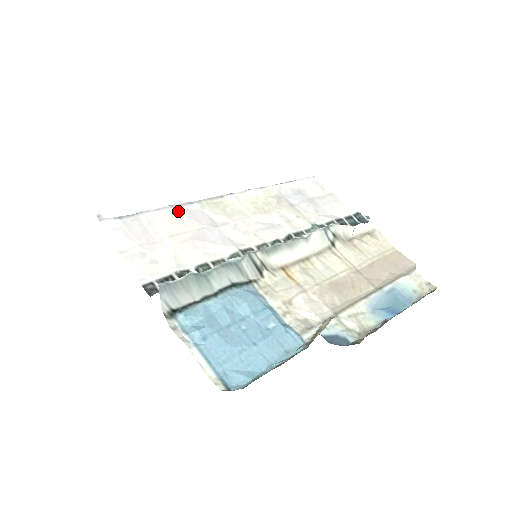
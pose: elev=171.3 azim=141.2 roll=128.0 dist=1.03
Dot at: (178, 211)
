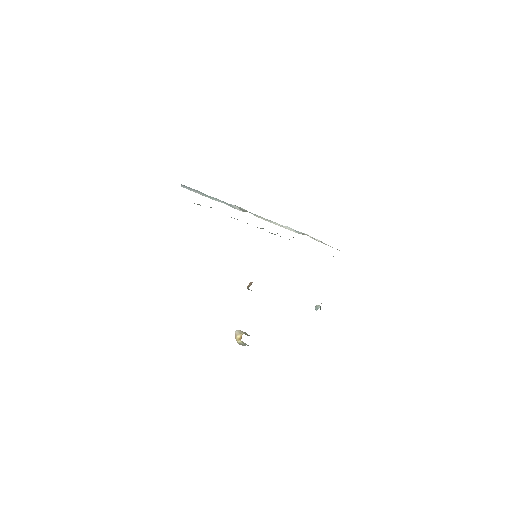
Dot at: occluded
